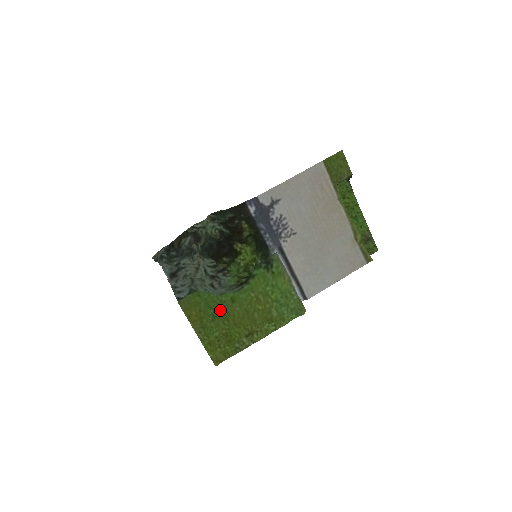
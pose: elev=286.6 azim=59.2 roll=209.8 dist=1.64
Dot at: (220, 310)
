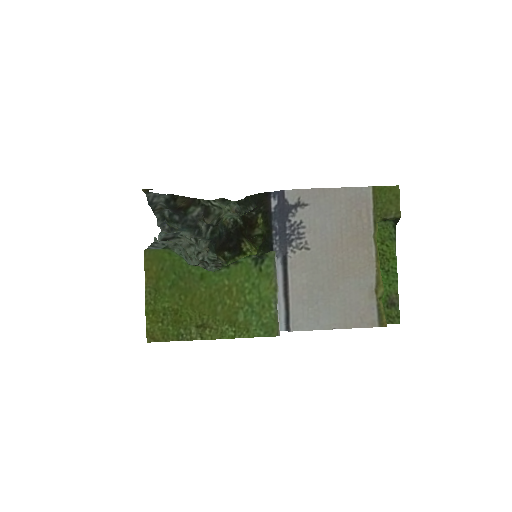
Dot at: (183, 280)
